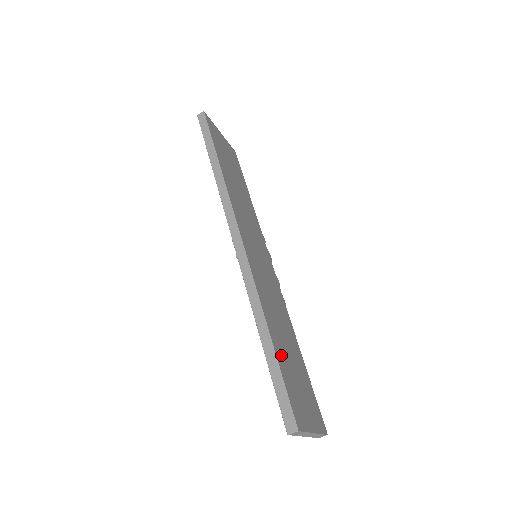
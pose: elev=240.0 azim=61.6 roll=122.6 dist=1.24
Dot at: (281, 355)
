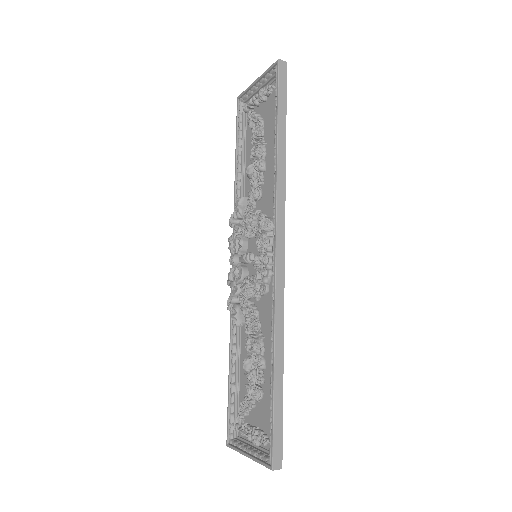
Dot at: occluded
